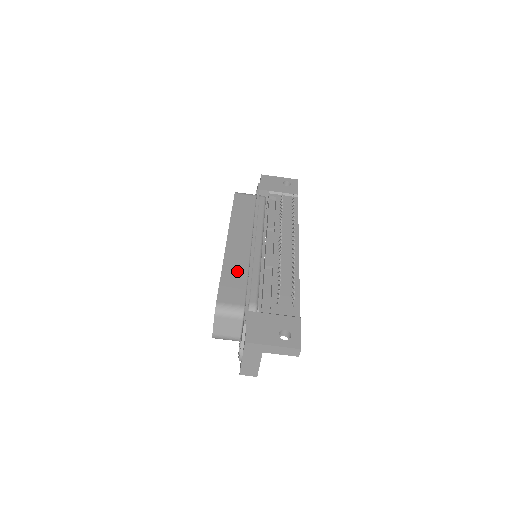
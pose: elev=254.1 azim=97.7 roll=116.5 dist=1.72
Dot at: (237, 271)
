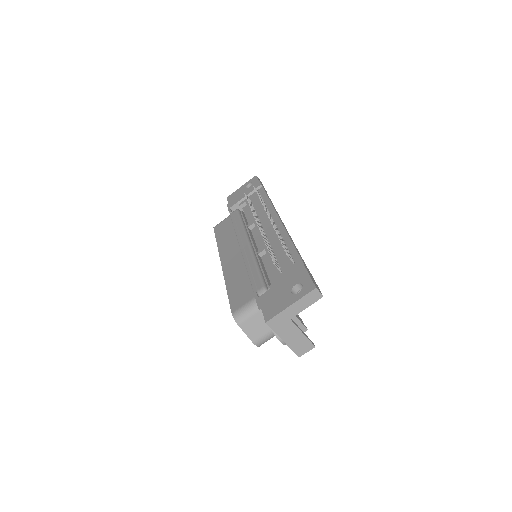
Dot at: (238, 278)
